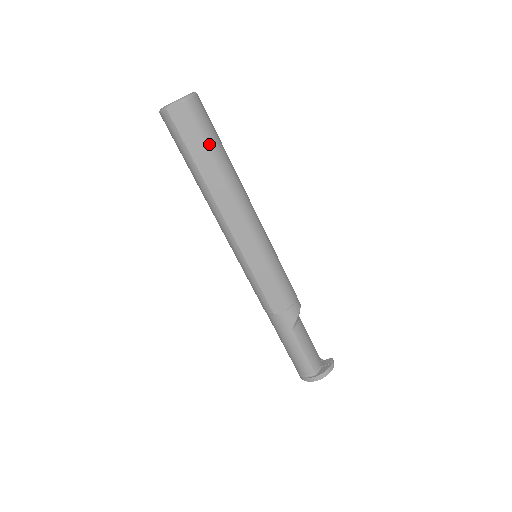
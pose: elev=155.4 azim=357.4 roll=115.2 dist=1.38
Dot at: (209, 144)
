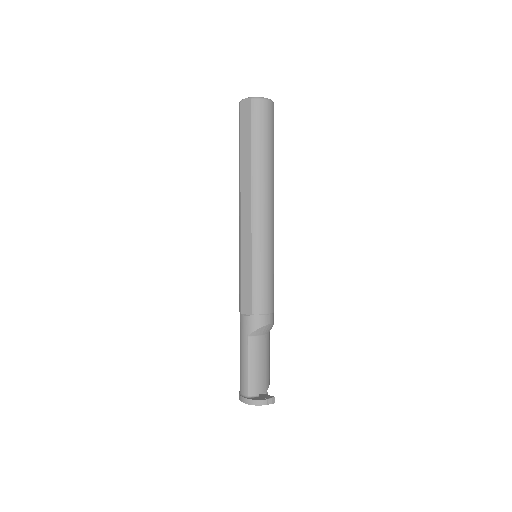
Dot at: (256, 139)
